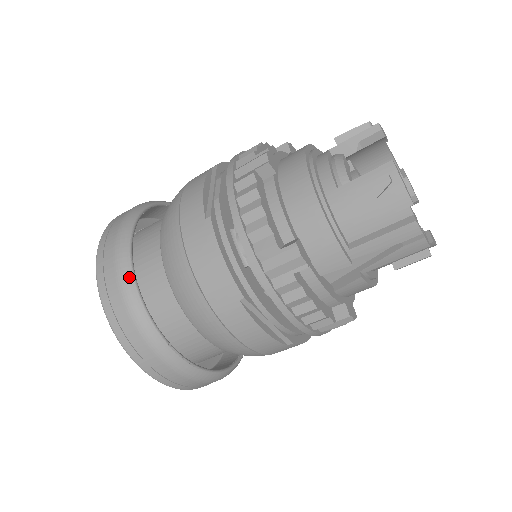
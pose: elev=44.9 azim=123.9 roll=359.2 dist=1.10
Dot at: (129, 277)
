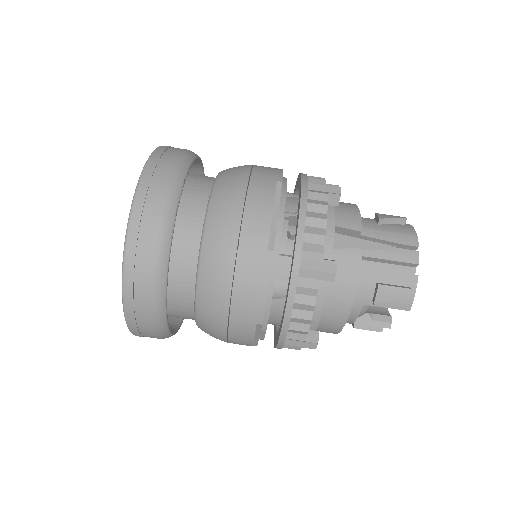
Dot at: (197, 155)
